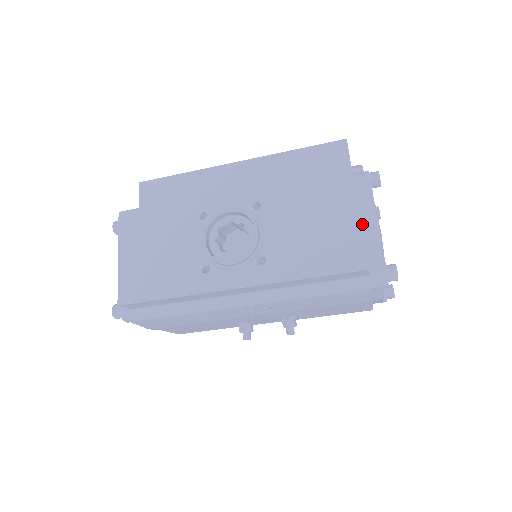
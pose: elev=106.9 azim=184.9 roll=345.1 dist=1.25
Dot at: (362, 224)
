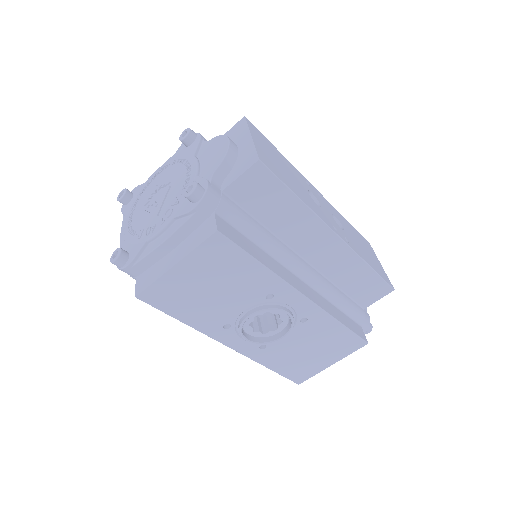
Dot at: occluded
